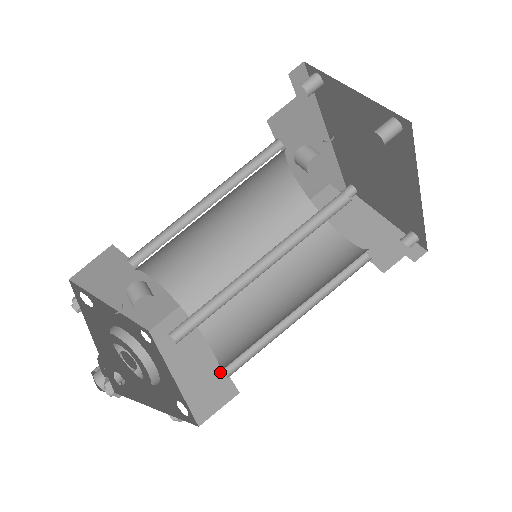
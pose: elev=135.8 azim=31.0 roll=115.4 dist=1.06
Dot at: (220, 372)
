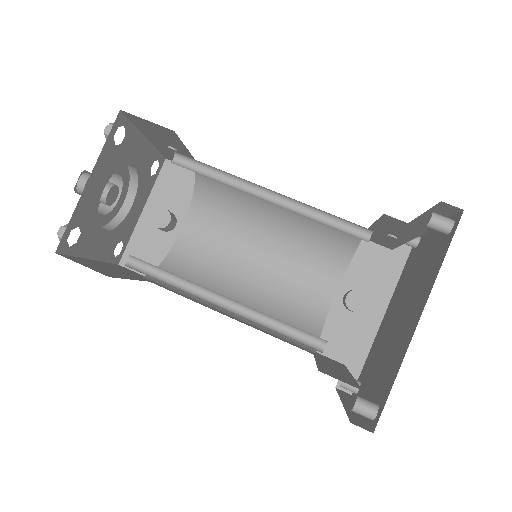
Dot at: (118, 276)
